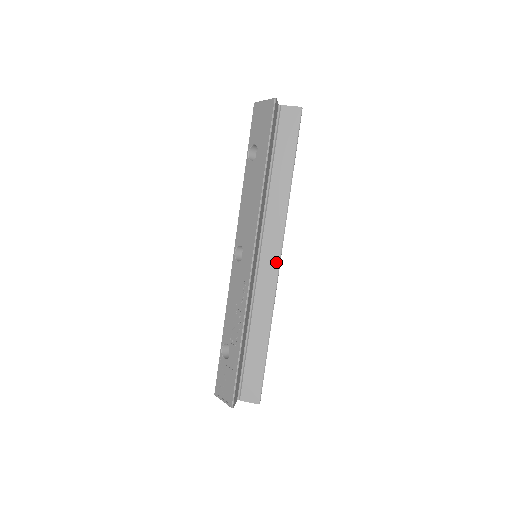
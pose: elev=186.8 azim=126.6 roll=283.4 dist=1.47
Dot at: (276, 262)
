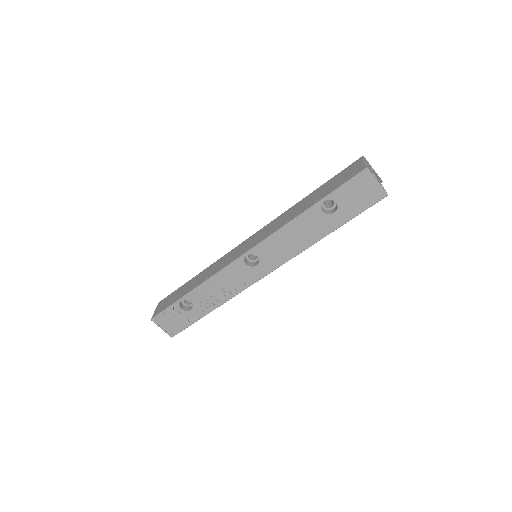
Dot at: occluded
